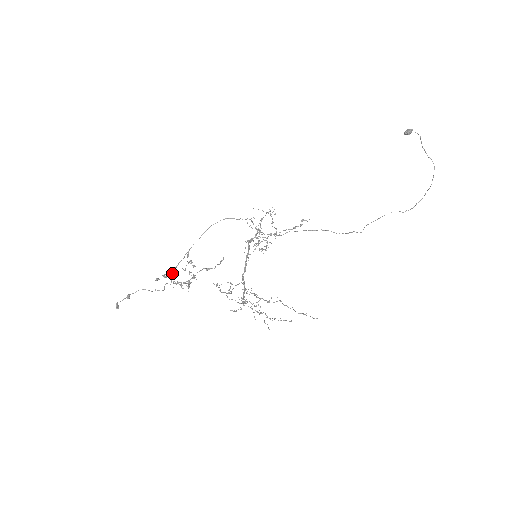
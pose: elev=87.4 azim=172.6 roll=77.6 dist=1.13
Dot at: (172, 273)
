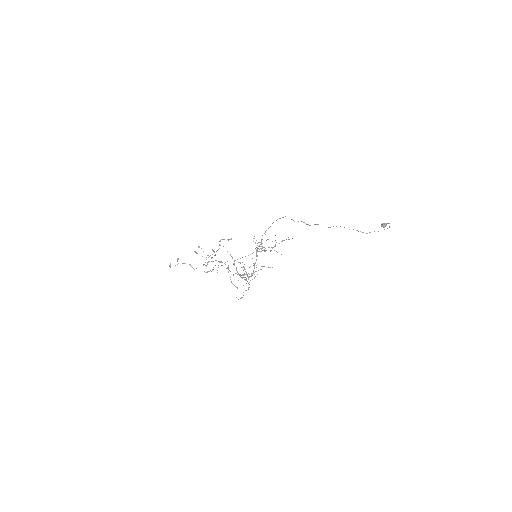
Dot at: (207, 262)
